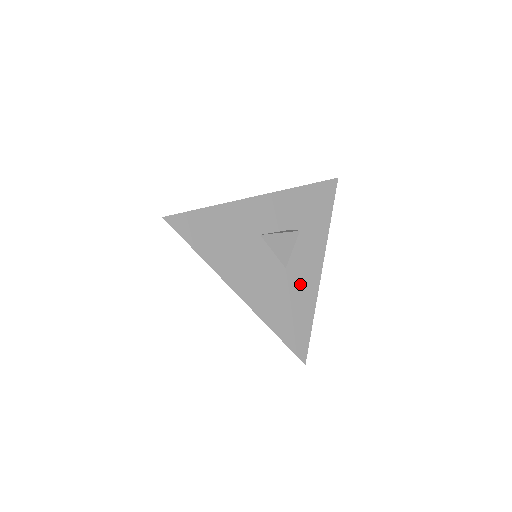
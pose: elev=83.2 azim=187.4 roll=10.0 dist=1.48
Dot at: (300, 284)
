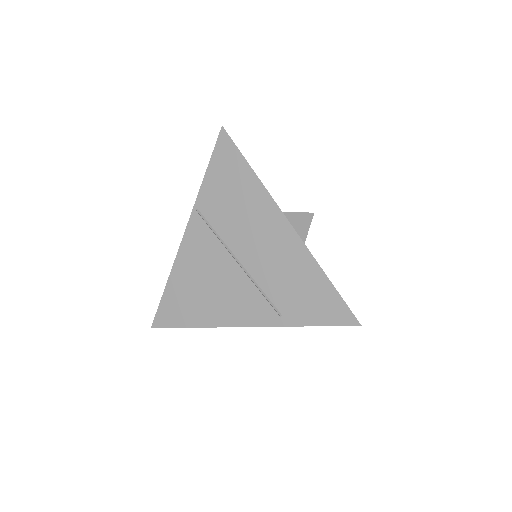
Dot at: occluded
